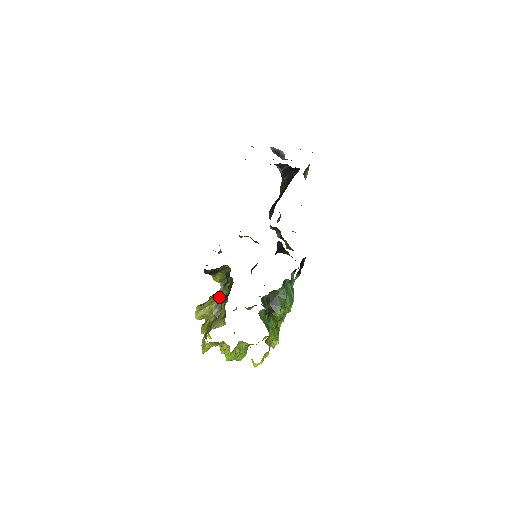
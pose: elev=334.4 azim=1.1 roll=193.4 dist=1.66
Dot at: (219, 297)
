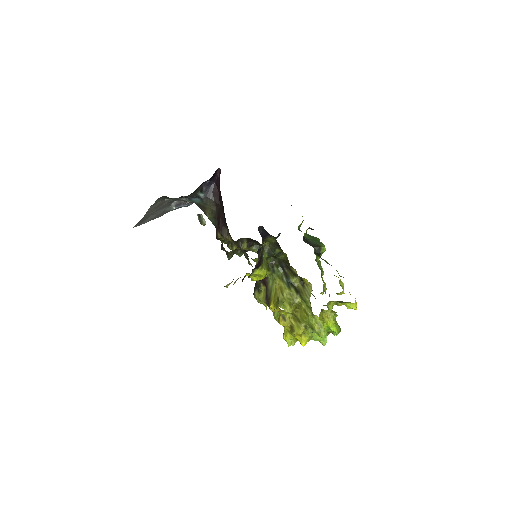
Dot at: (281, 281)
